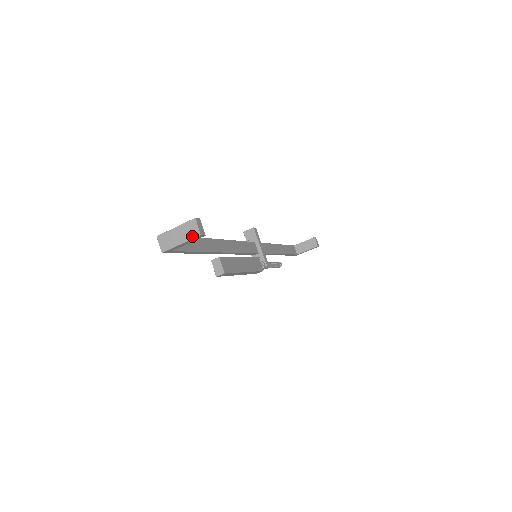
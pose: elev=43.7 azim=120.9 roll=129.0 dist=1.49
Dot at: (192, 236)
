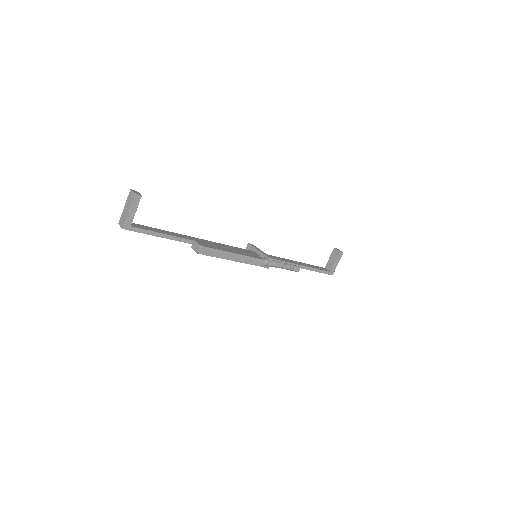
Dot at: (132, 200)
